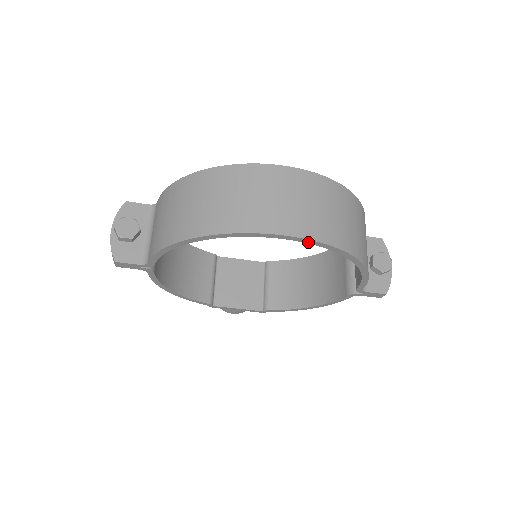
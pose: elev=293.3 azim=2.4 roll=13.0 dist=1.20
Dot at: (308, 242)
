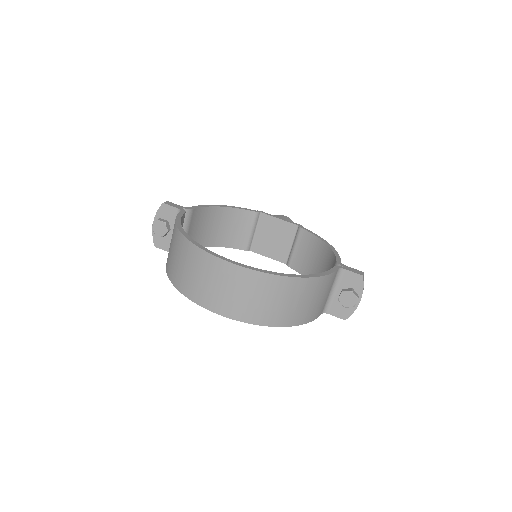
Dot at: (233, 317)
